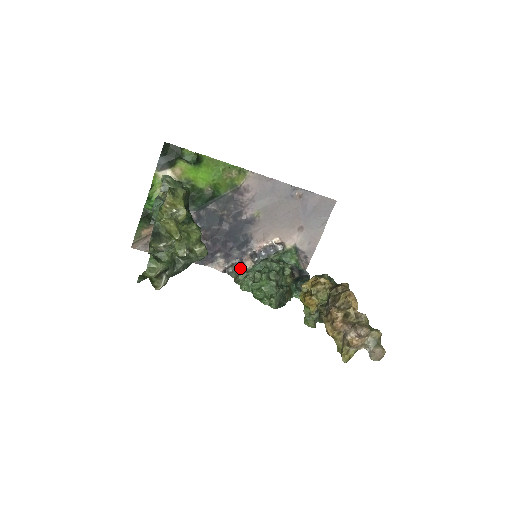
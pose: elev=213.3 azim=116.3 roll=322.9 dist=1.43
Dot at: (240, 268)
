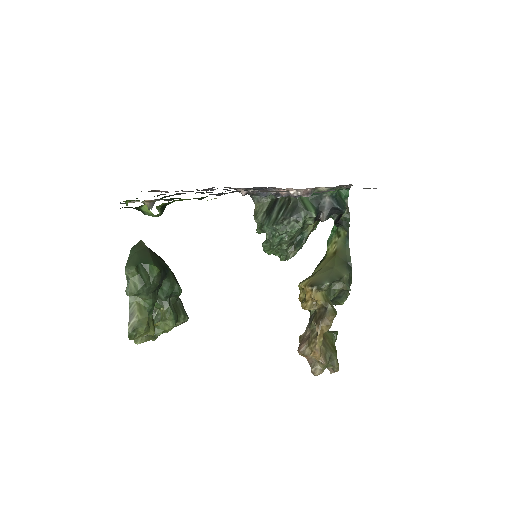
Dot at: (262, 197)
